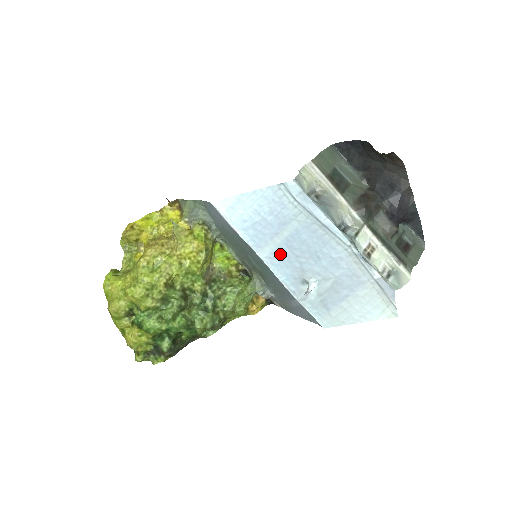
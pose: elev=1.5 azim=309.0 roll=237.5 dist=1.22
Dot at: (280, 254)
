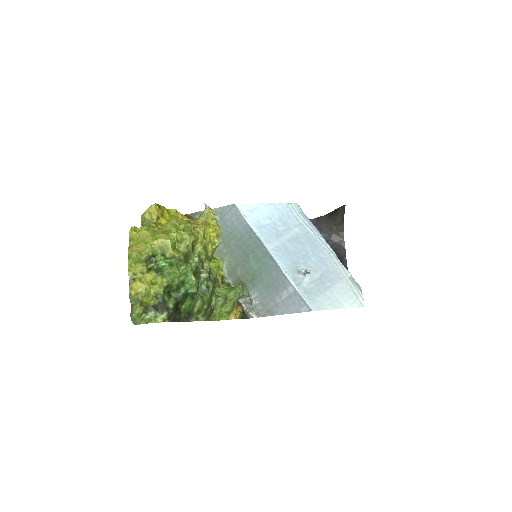
Dot at: (283, 249)
